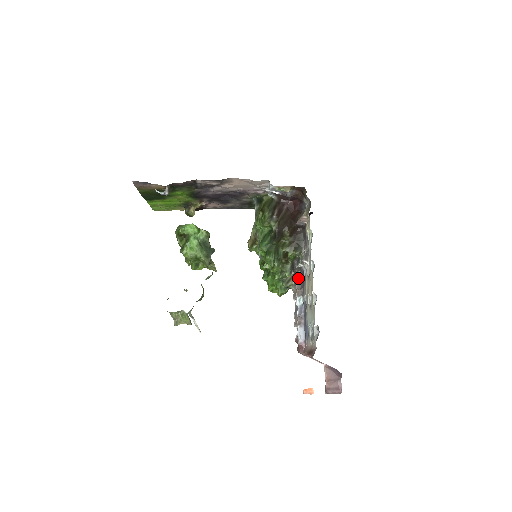
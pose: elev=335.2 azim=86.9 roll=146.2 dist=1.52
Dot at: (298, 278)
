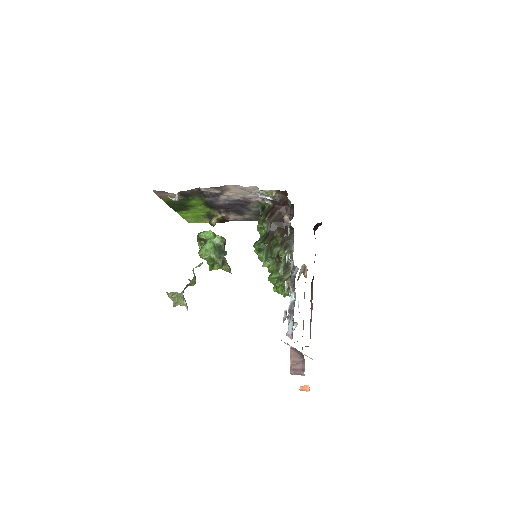
Dot at: (292, 276)
